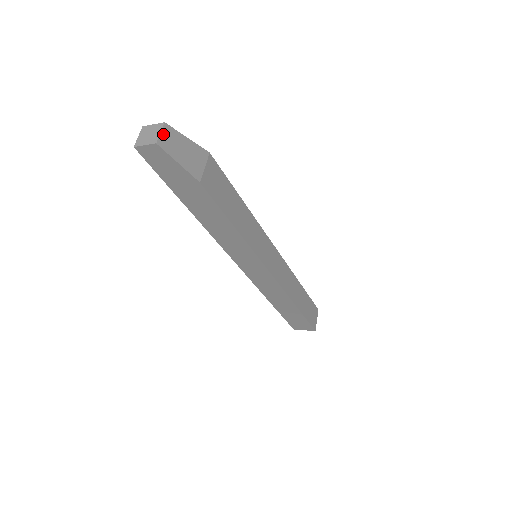
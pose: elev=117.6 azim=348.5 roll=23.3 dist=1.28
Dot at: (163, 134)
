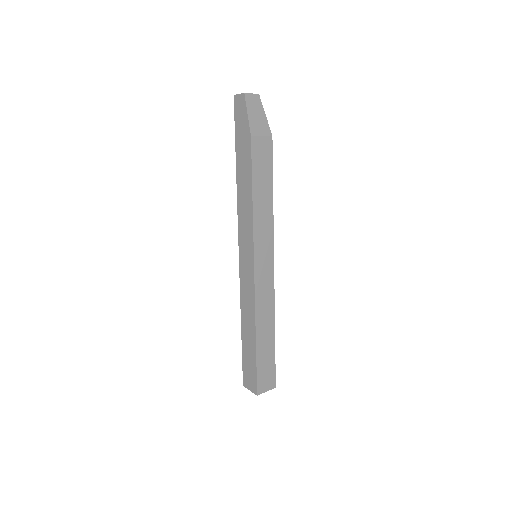
Dot at: (253, 96)
